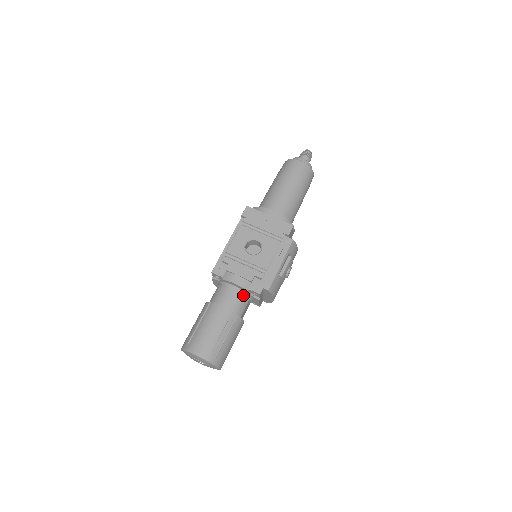
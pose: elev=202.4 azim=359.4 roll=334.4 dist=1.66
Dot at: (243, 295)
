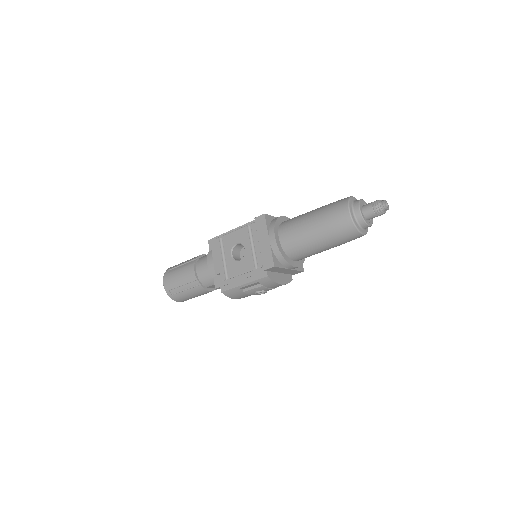
Dot at: occluded
